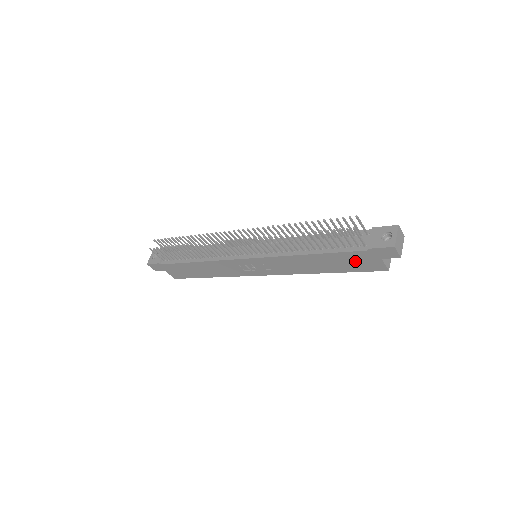
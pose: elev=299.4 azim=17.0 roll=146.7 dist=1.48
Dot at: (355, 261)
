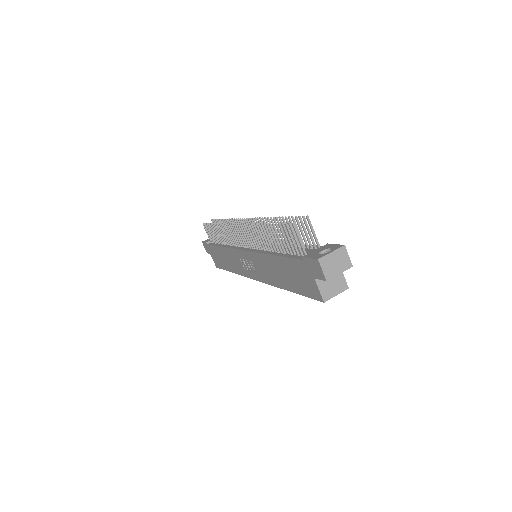
Dot at: (299, 276)
